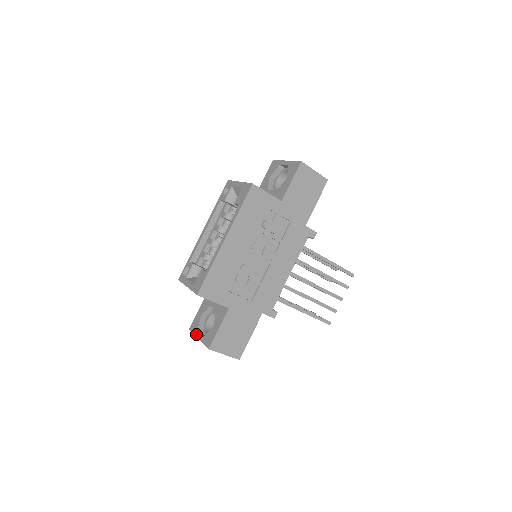
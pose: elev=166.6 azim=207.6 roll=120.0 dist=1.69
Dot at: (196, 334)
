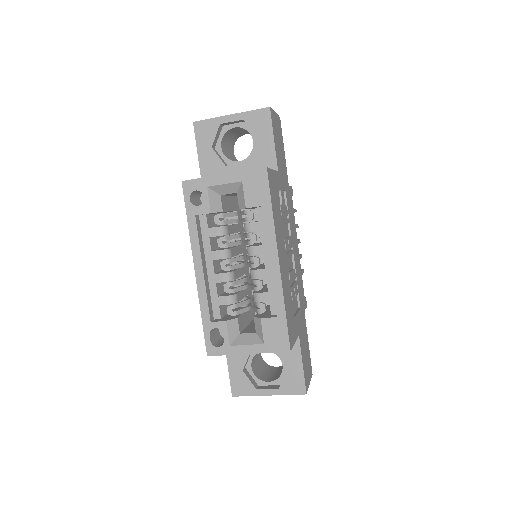
Dot at: (258, 394)
